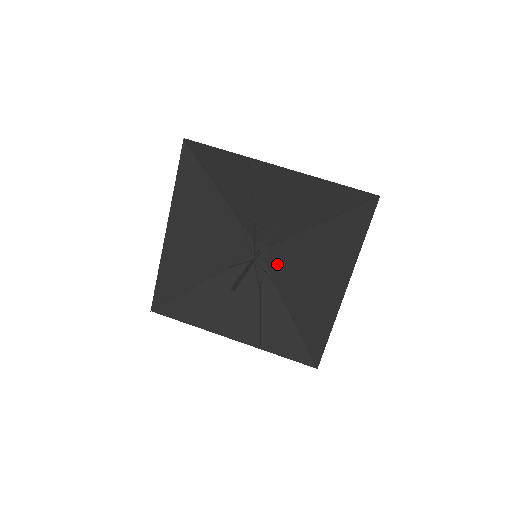
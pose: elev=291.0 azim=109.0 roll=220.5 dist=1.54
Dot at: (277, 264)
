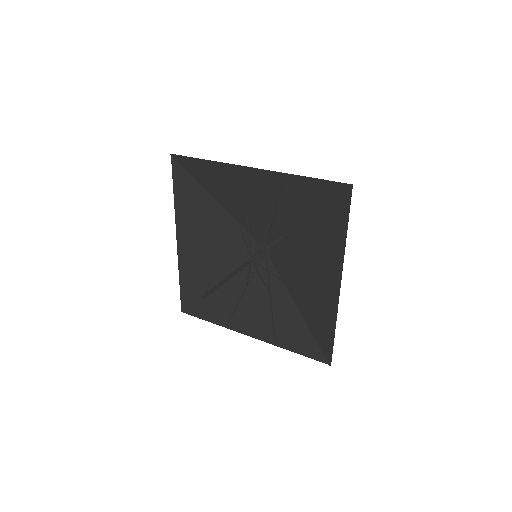
Dot at: (281, 261)
